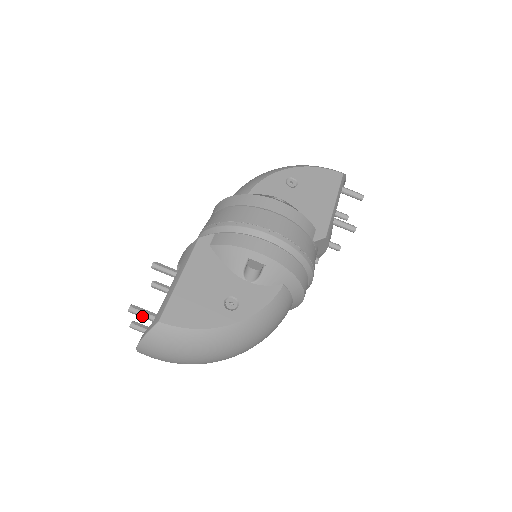
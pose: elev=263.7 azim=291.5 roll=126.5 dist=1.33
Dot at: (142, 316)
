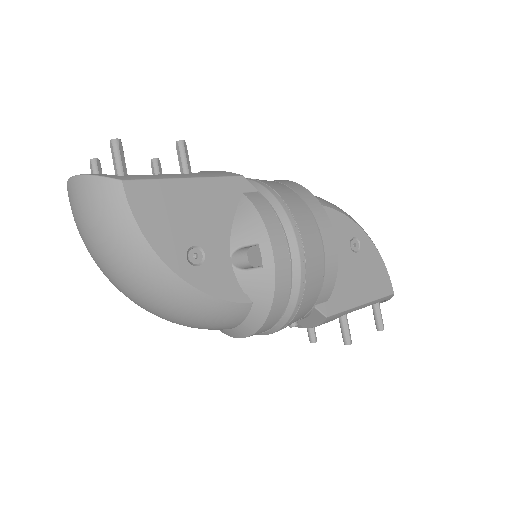
Dot at: (115, 160)
